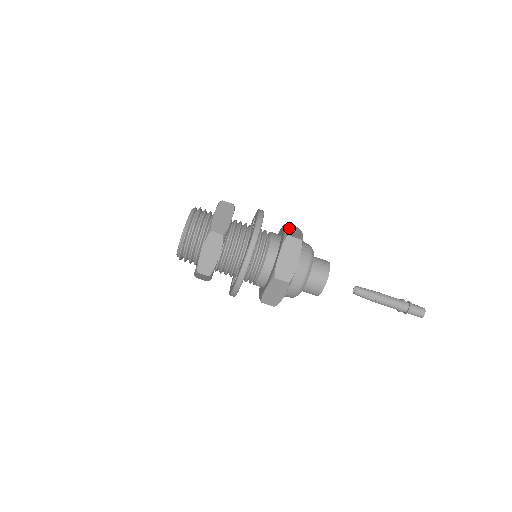
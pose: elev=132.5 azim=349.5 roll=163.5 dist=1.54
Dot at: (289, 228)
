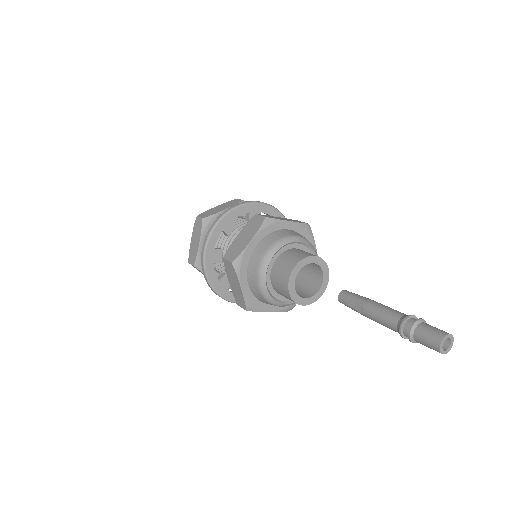
Dot at: (285, 218)
